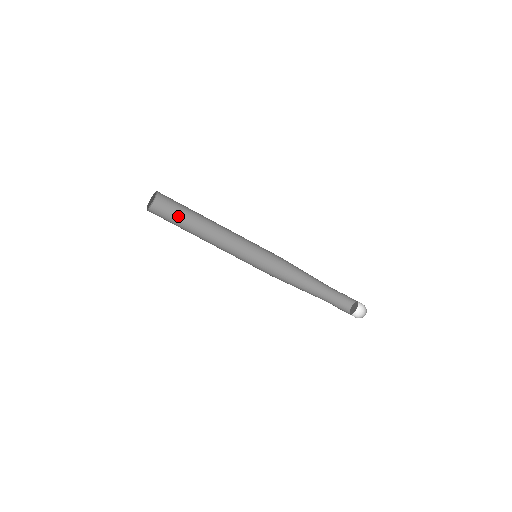
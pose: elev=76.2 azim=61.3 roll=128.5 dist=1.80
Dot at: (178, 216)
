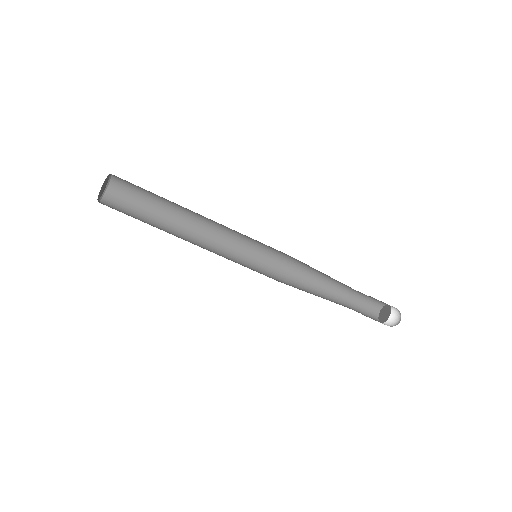
Dot at: (144, 206)
